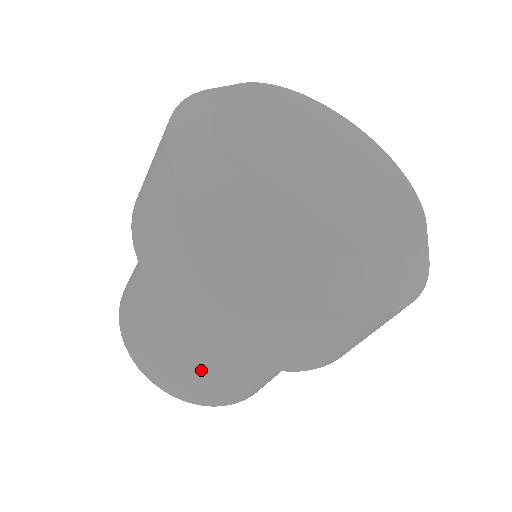
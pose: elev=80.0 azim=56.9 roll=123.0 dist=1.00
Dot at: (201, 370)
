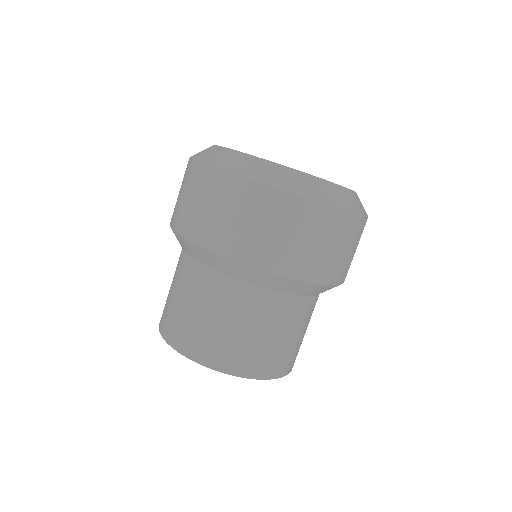
Dot at: (222, 317)
